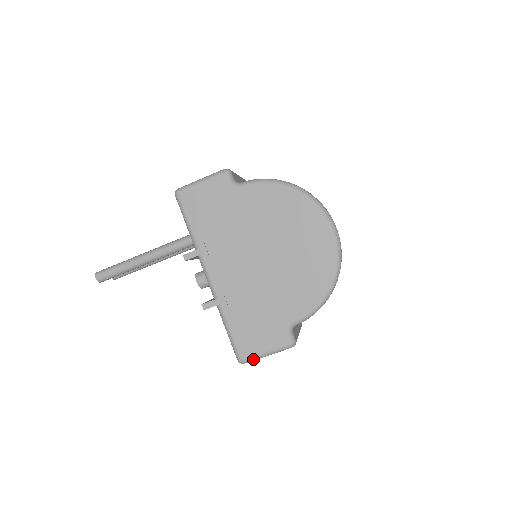
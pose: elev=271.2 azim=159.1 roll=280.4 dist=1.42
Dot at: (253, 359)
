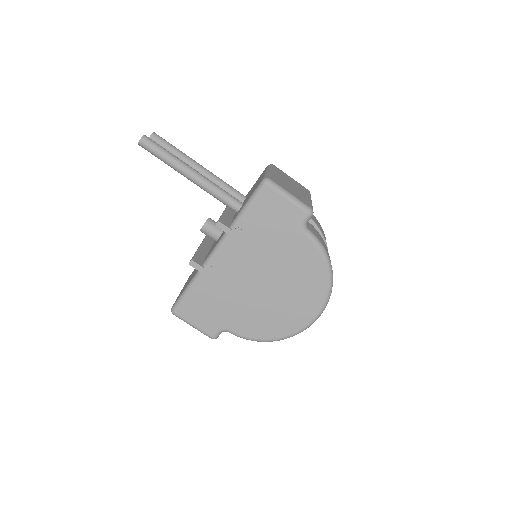
Dot at: (182, 319)
